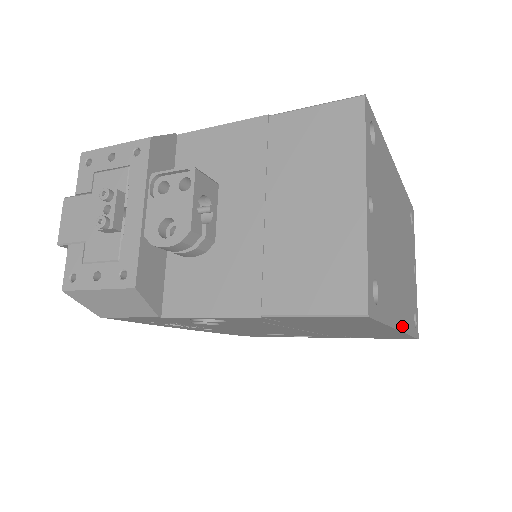
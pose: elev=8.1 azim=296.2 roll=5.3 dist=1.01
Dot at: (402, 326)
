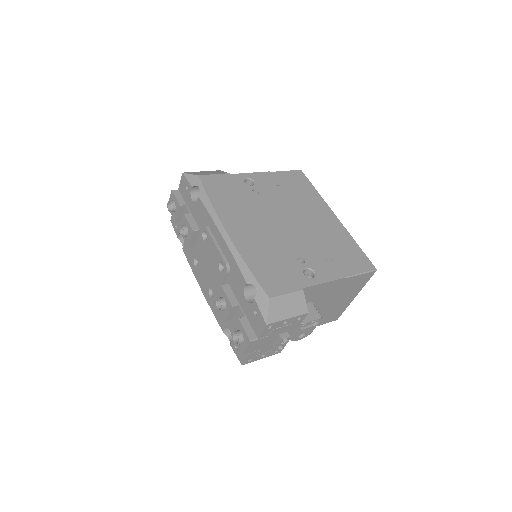
Dot at: occluded
